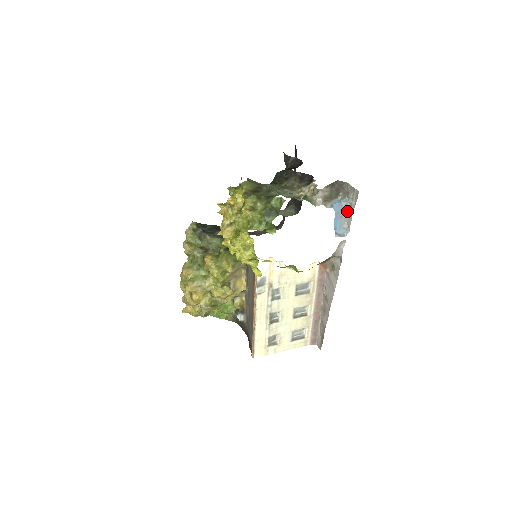
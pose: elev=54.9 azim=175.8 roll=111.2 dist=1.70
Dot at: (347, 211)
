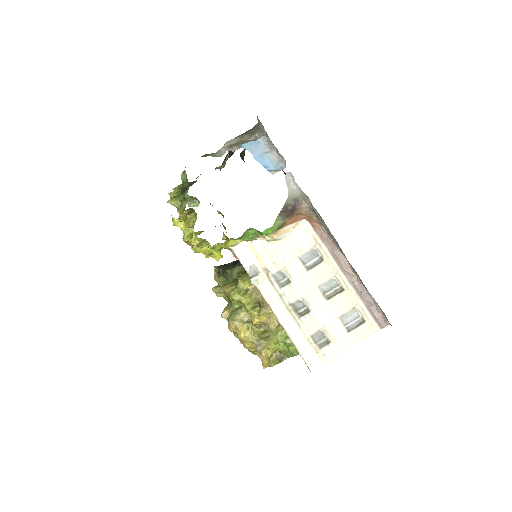
Dot at: (269, 144)
